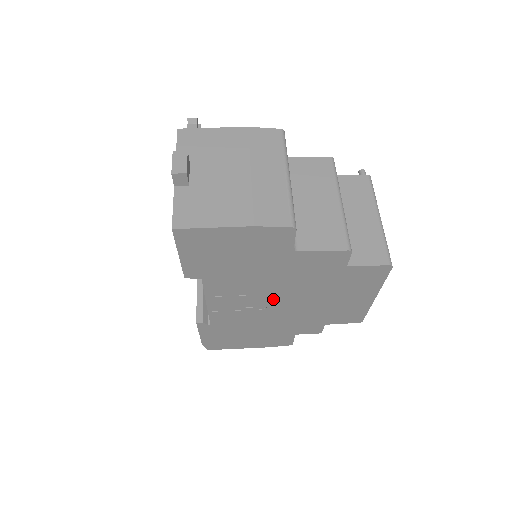
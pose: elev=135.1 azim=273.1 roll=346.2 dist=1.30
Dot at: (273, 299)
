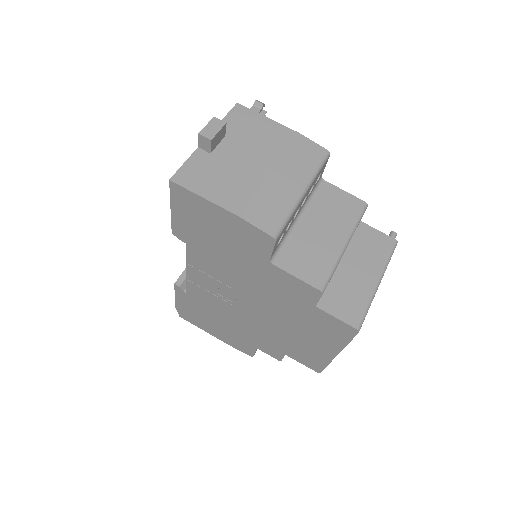
Dot at: (243, 300)
